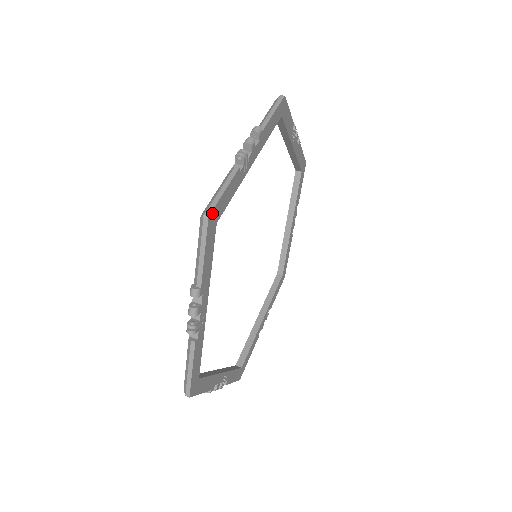
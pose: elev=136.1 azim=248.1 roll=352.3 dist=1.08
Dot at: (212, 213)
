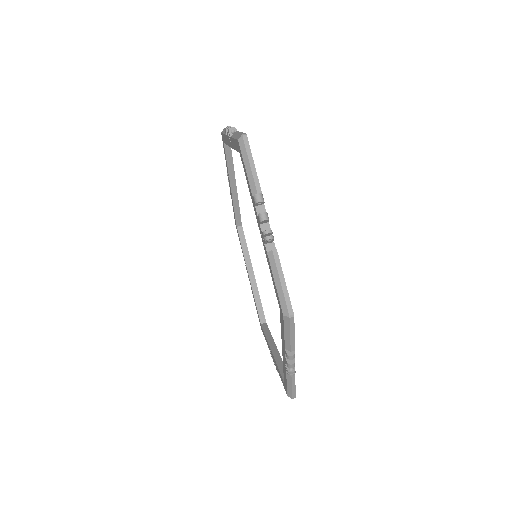
Dot at: (245, 136)
